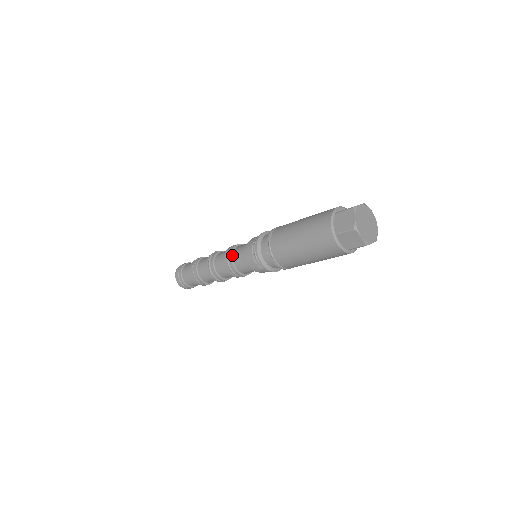
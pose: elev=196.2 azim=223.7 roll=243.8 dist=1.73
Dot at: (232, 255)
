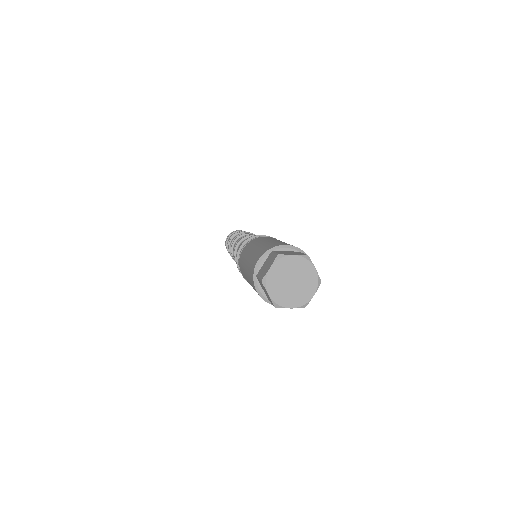
Dot at: (239, 244)
